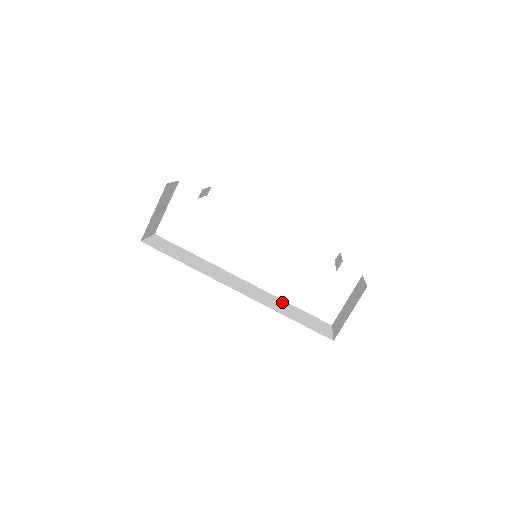
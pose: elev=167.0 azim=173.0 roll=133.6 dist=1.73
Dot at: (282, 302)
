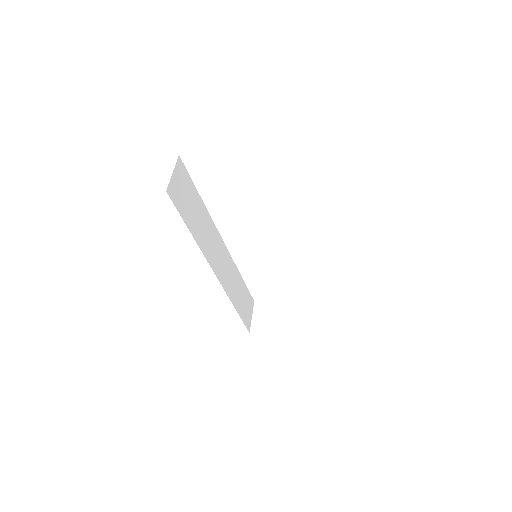
Dot at: (238, 276)
